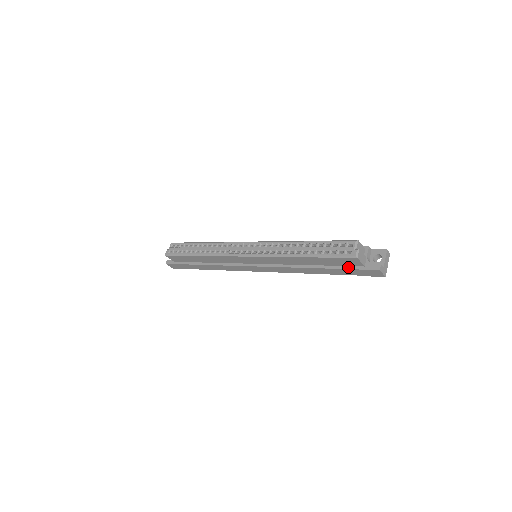
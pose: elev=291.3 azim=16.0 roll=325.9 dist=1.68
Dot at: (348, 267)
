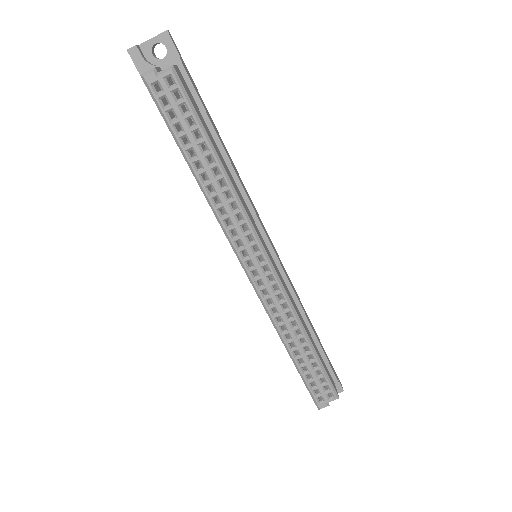
Dot at: occluded
